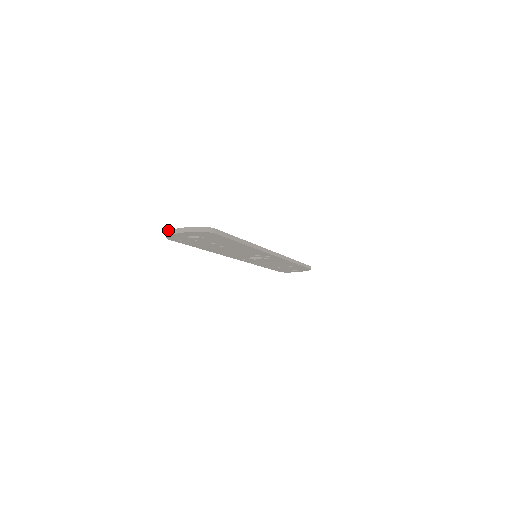
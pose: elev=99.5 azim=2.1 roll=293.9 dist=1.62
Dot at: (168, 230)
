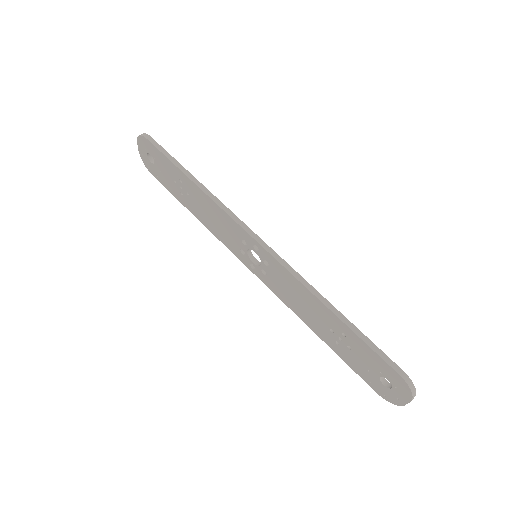
Dot at: occluded
